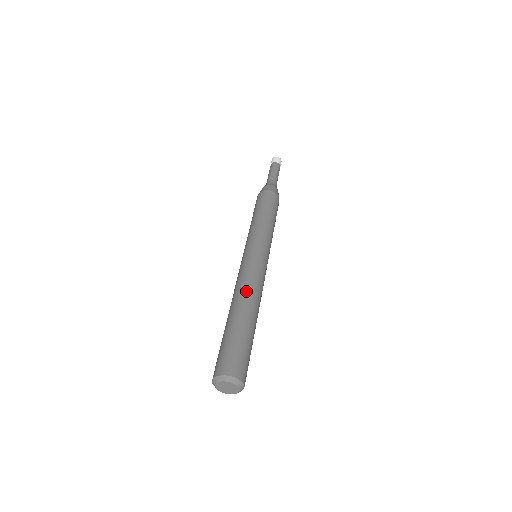
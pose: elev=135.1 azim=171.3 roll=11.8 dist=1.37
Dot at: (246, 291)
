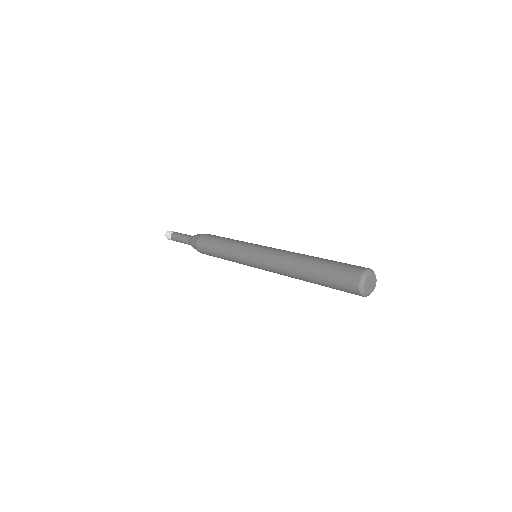
Dot at: (298, 253)
